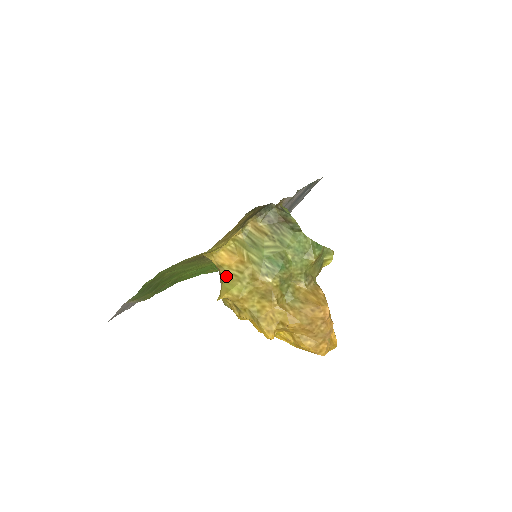
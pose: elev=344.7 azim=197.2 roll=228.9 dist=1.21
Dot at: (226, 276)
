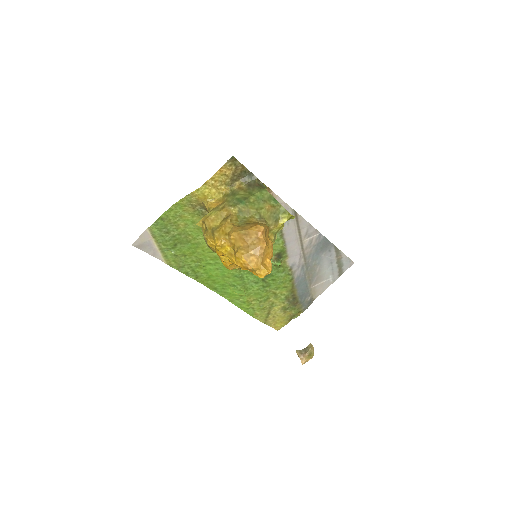
Dot at: occluded
